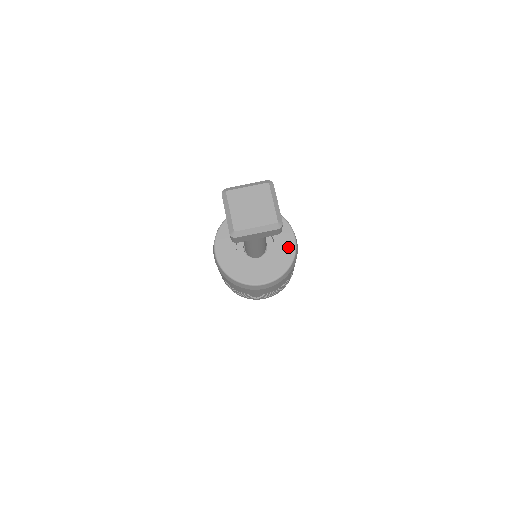
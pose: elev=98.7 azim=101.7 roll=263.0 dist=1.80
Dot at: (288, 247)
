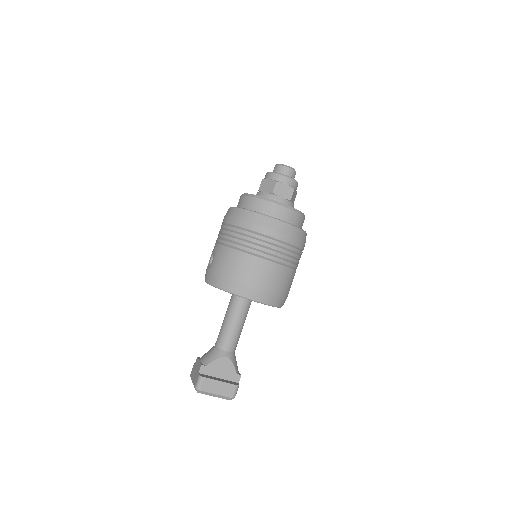
Dot at: occluded
